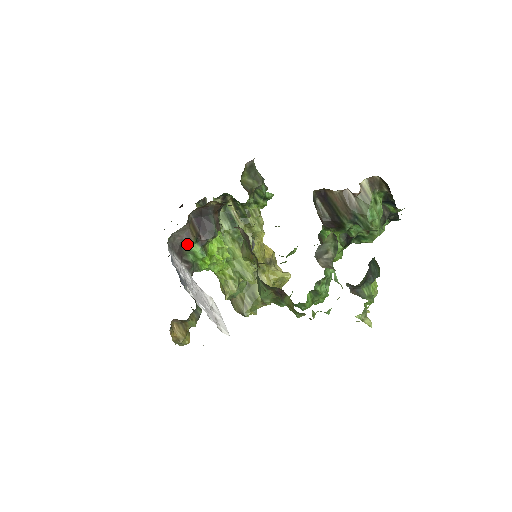
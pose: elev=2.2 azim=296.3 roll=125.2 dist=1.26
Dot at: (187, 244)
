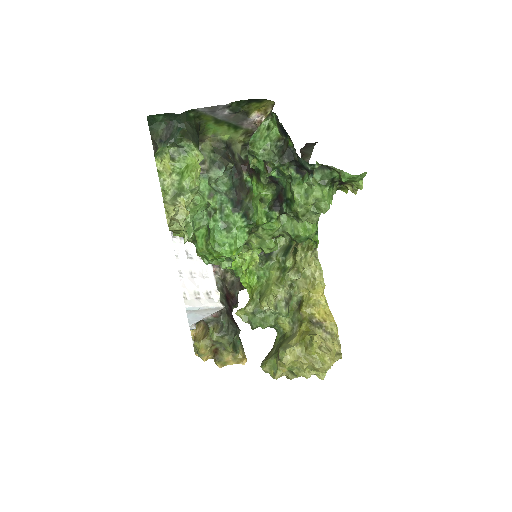
Dot at: occluded
